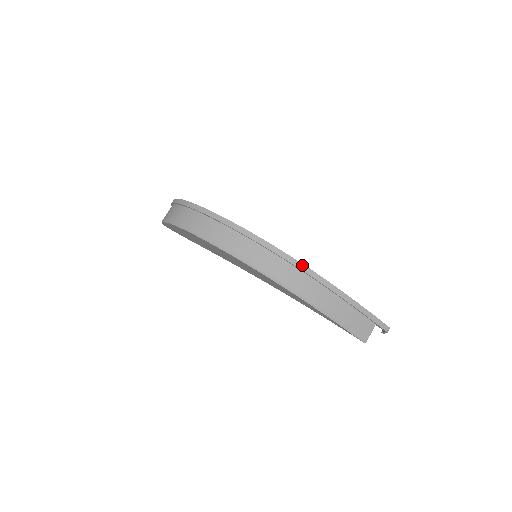
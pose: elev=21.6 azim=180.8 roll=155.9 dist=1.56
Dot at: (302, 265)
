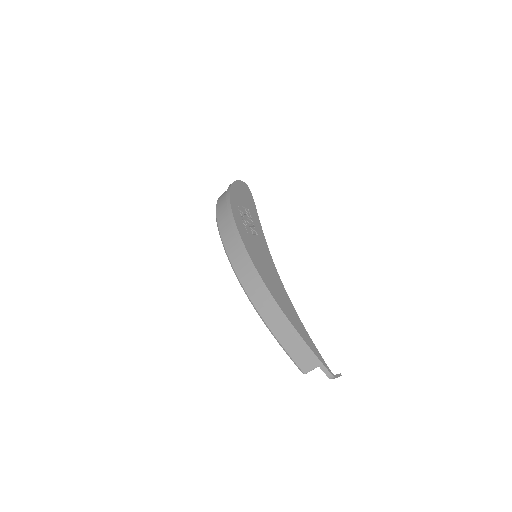
Dot at: (263, 283)
